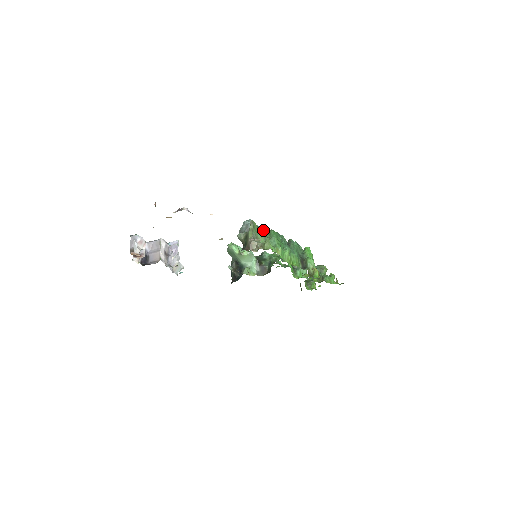
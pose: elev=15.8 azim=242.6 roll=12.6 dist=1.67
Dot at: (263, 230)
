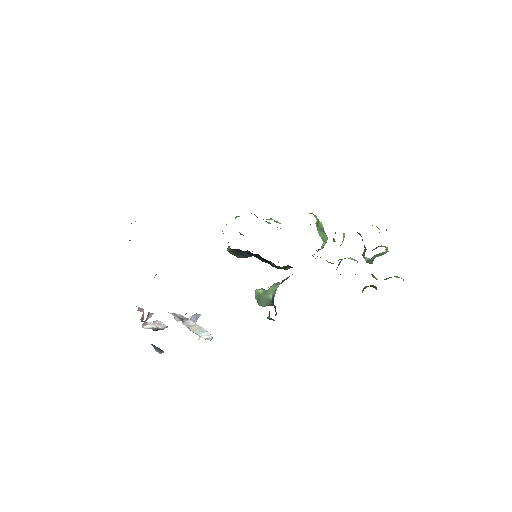
Dot at: occluded
